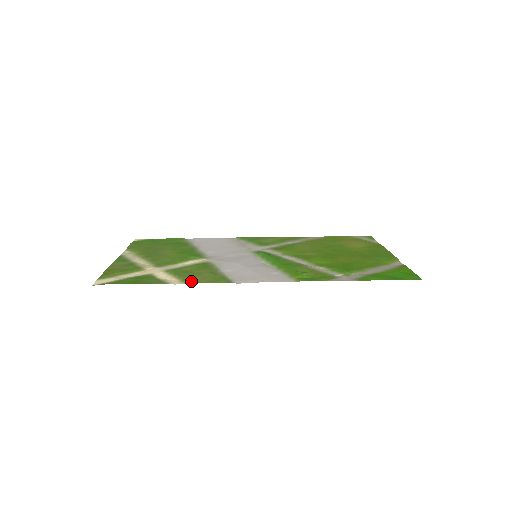
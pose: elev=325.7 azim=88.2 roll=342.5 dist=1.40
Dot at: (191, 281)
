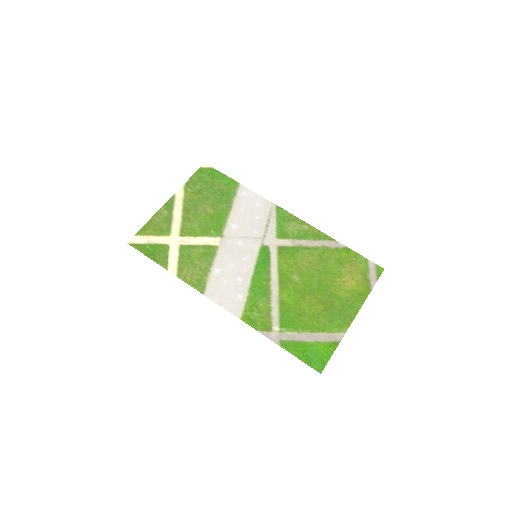
Dot at: (182, 275)
